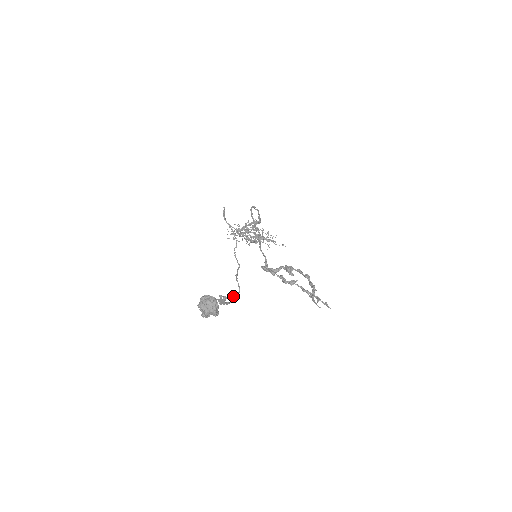
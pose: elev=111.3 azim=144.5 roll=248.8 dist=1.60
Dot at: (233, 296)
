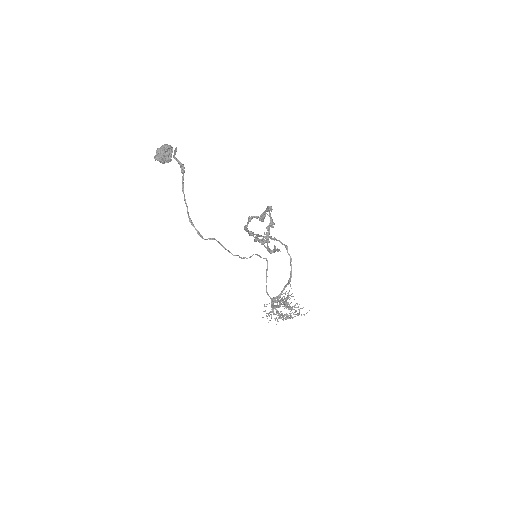
Dot at: (204, 239)
